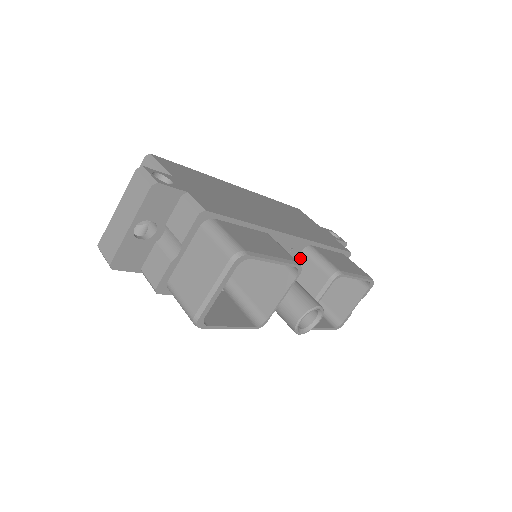
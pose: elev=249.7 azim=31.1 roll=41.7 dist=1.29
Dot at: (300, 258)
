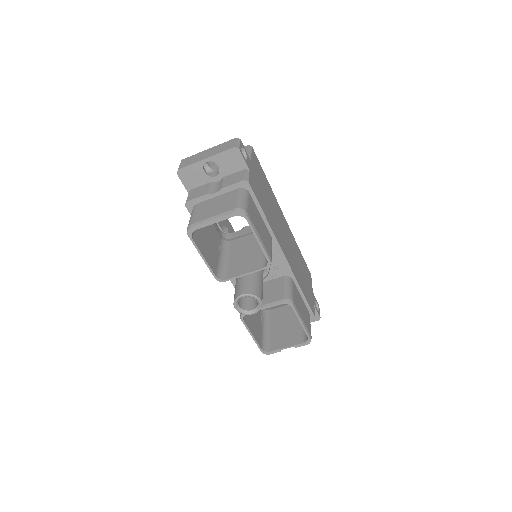
Dot at: (279, 279)
